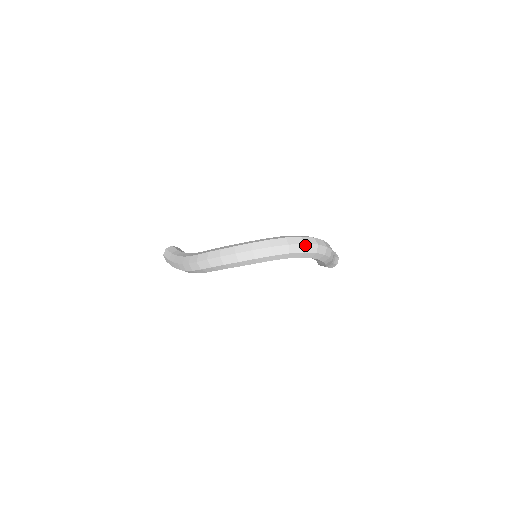
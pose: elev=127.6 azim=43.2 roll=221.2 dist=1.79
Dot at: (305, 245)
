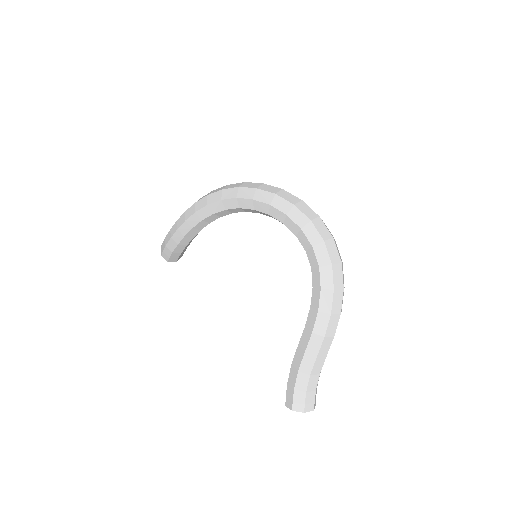
Dot at: (332, 239)
